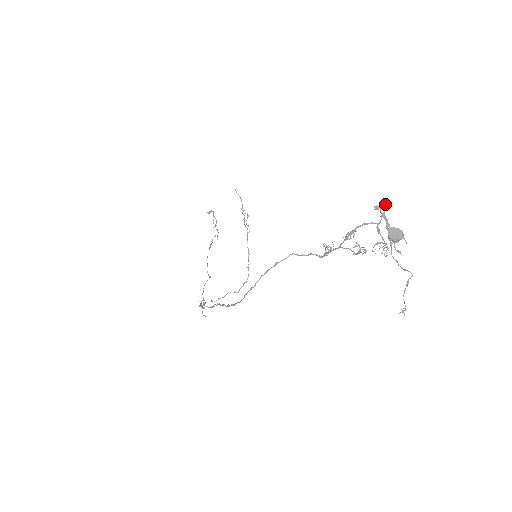
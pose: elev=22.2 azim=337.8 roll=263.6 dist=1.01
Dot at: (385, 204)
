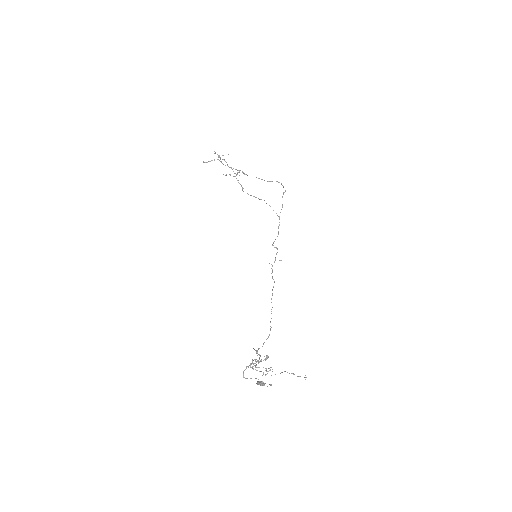
Dot at: (243, 371)
